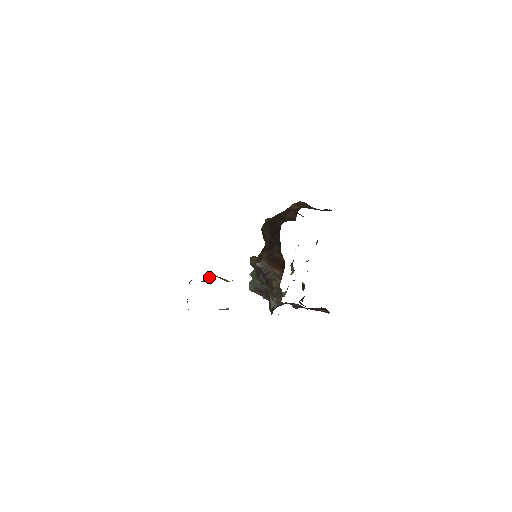
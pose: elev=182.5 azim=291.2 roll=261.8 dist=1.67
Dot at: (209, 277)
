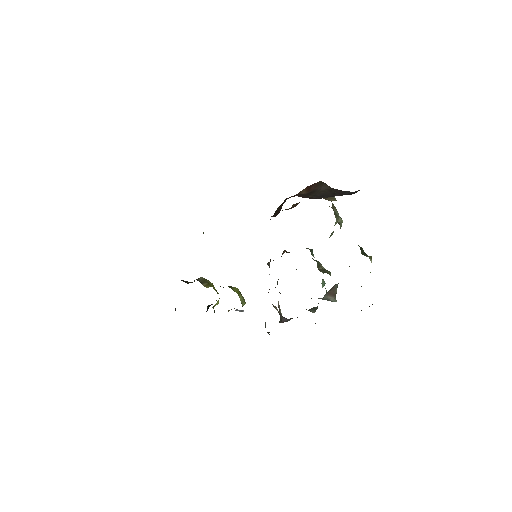
Dot at: occluded
